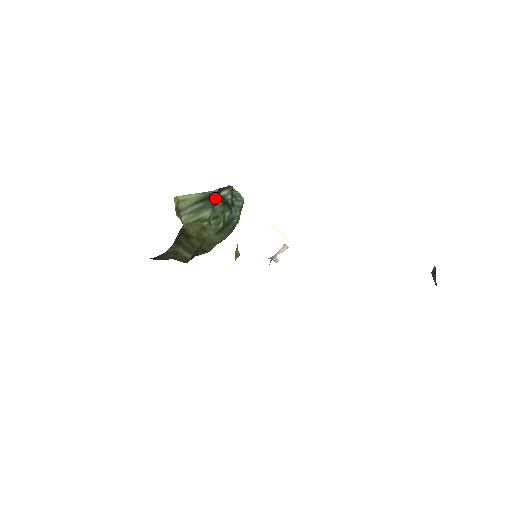
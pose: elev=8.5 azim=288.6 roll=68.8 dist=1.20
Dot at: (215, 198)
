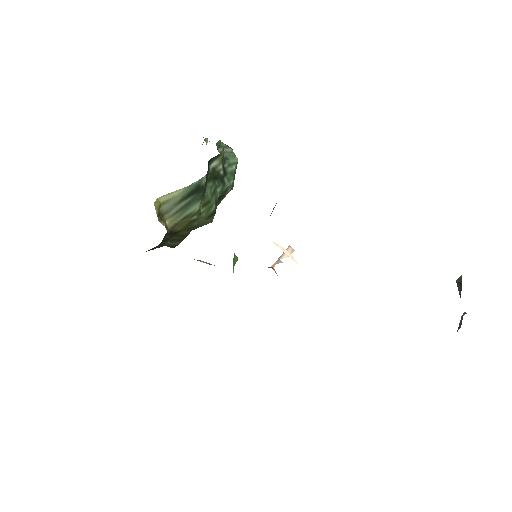
Dot at: (204, 188)
